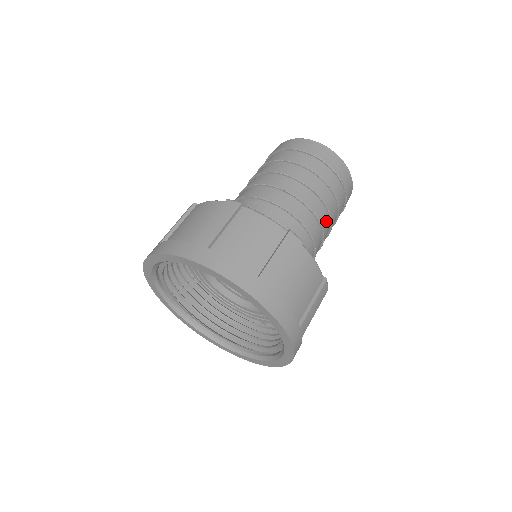
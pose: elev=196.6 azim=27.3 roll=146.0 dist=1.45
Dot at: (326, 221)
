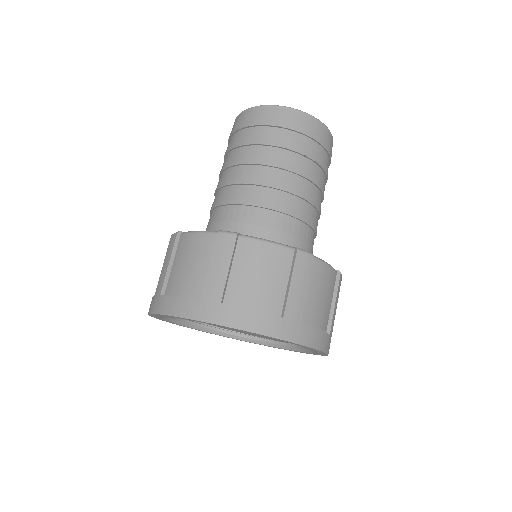
Dot at: (291, 181)
